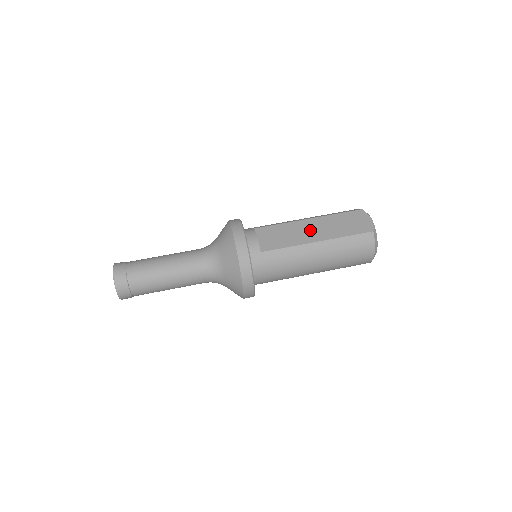
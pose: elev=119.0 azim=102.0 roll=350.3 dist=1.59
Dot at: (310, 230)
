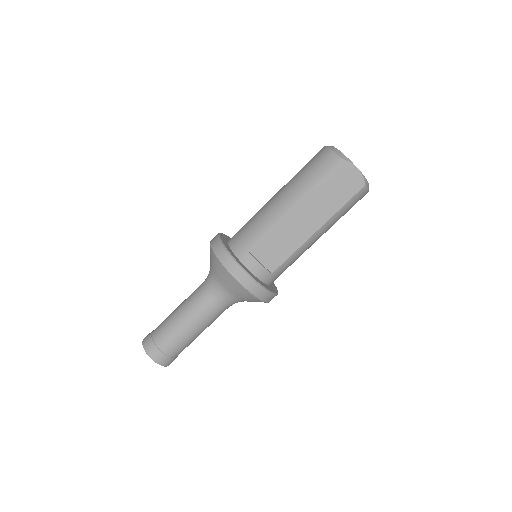
Dot at: (303, 220)
